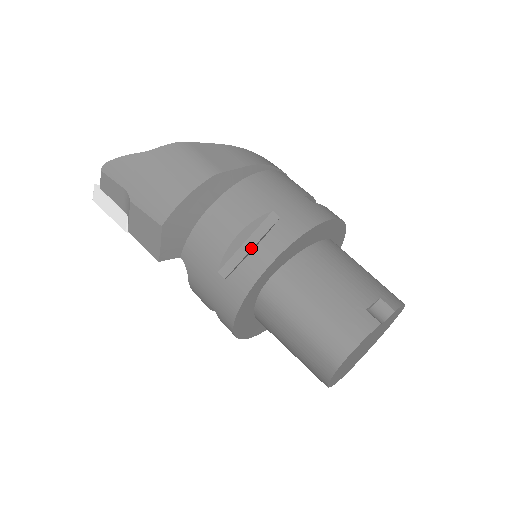
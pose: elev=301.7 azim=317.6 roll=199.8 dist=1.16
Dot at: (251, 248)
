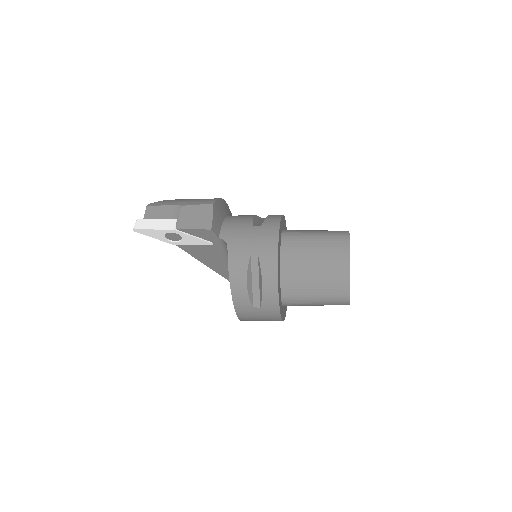
Dot at: occluded
